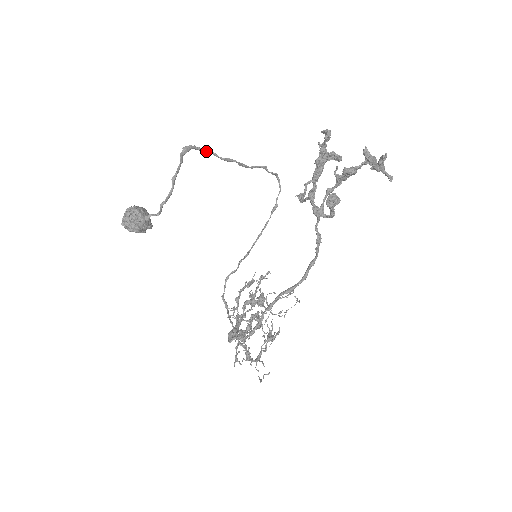
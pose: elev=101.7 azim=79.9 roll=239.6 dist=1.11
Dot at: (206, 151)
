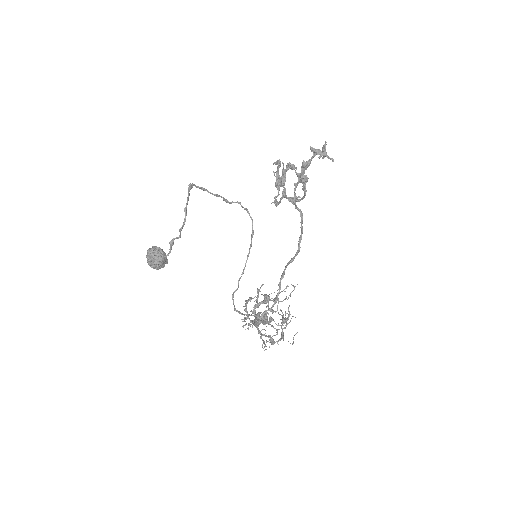
Dot at: (202, 189)
